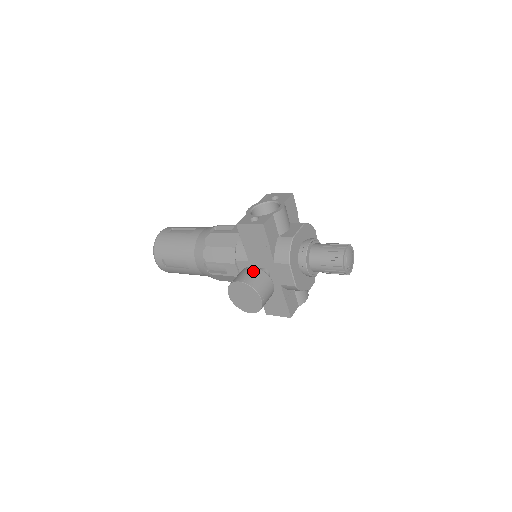
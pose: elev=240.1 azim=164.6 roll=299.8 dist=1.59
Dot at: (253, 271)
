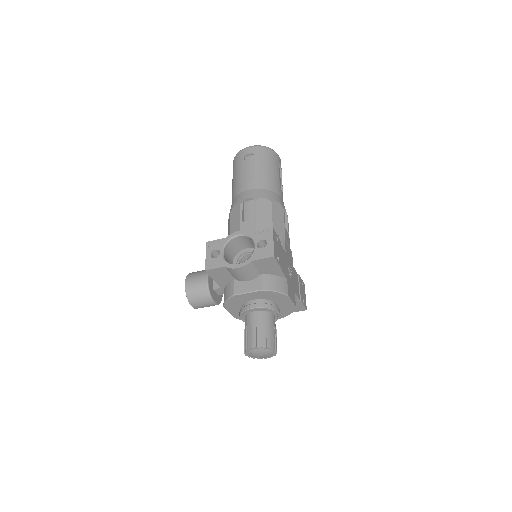
Dot at: (201, 284)
